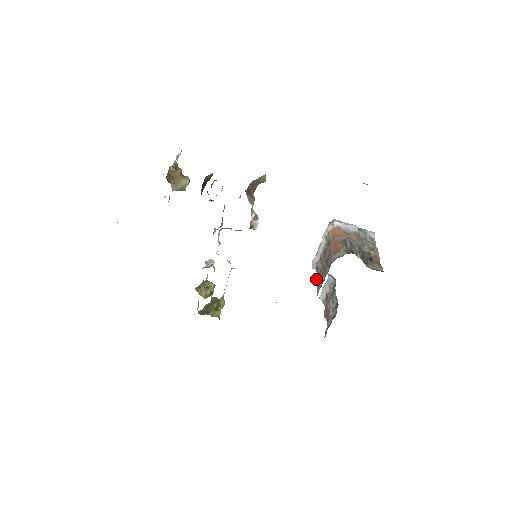
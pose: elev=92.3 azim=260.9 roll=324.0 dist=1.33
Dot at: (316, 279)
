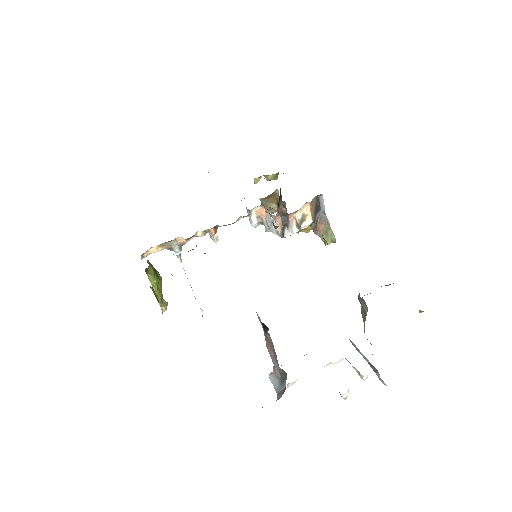
Dot at: occluded
